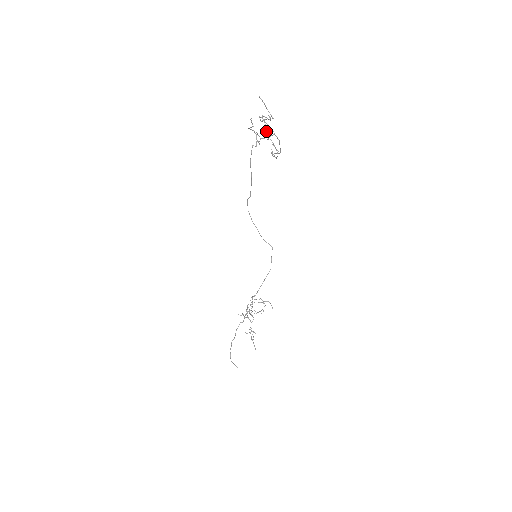
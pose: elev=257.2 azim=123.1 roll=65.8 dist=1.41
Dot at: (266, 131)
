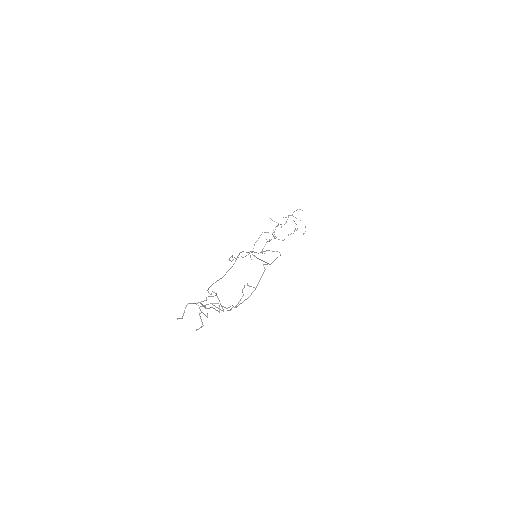
Dot at: (207, 314)
